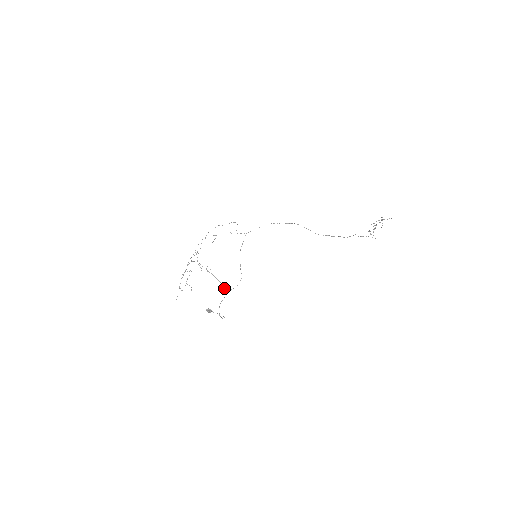
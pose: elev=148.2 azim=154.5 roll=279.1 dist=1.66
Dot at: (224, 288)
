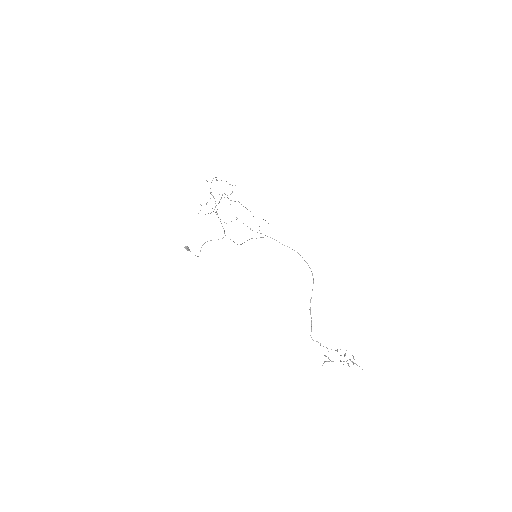
Dot at: occluded
